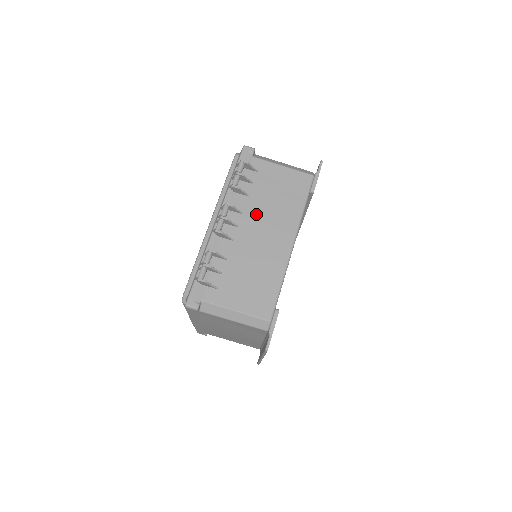
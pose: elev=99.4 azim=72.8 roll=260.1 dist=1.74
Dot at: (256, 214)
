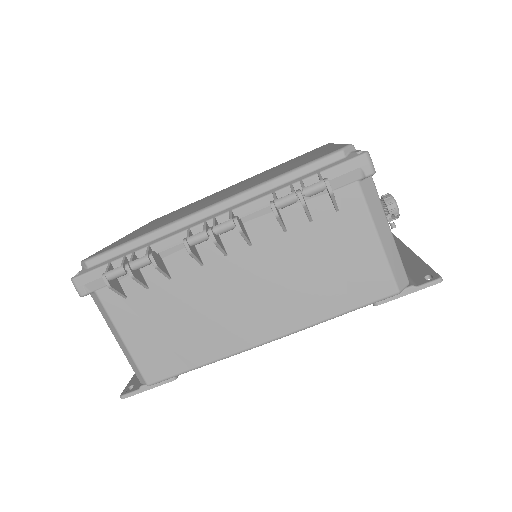
Dot at: (266, 264)
